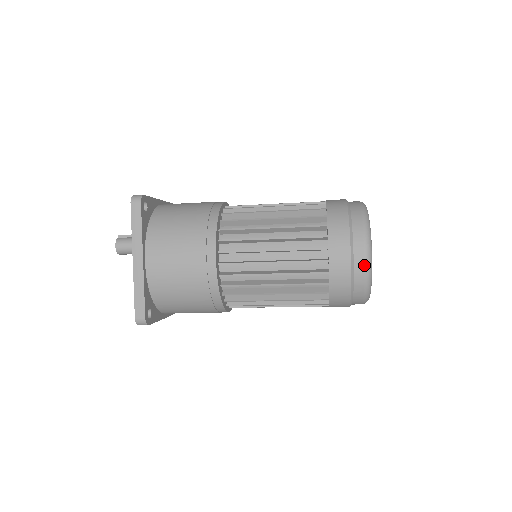
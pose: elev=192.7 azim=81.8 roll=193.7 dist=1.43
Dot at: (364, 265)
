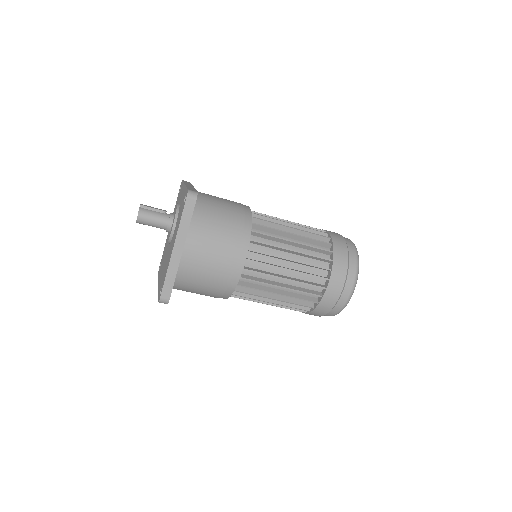
Dot at: (348, 297)
